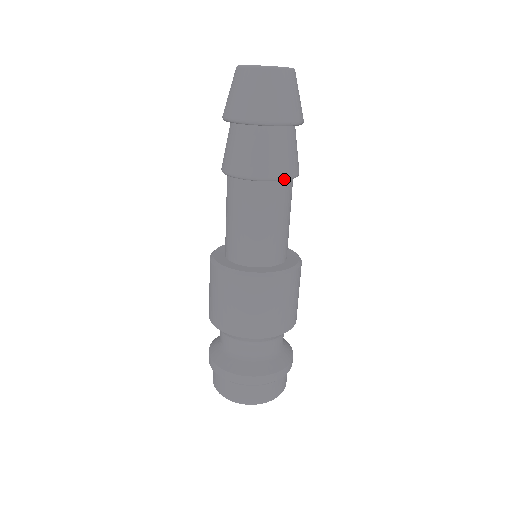
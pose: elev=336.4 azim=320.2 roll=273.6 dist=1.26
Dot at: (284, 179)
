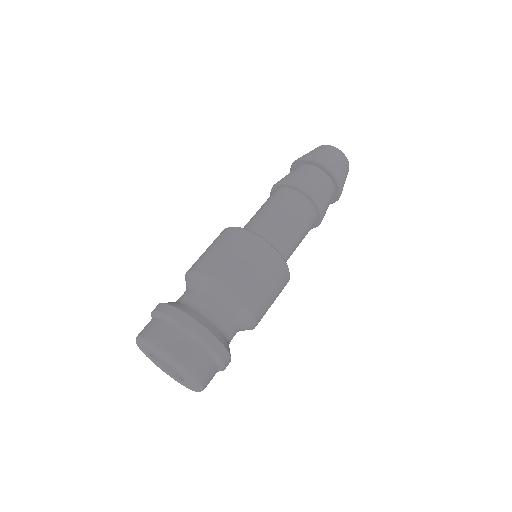
Dot at: (309, 194)
